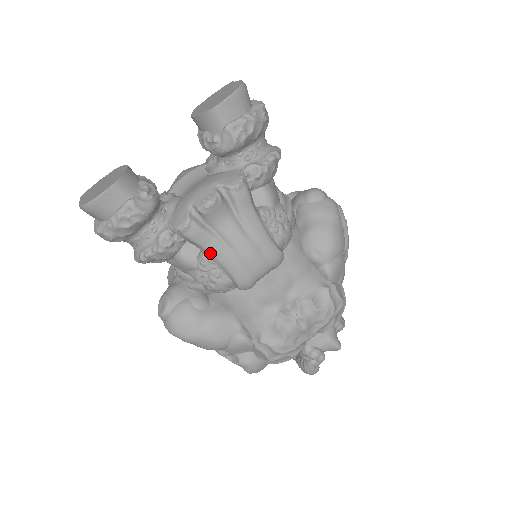
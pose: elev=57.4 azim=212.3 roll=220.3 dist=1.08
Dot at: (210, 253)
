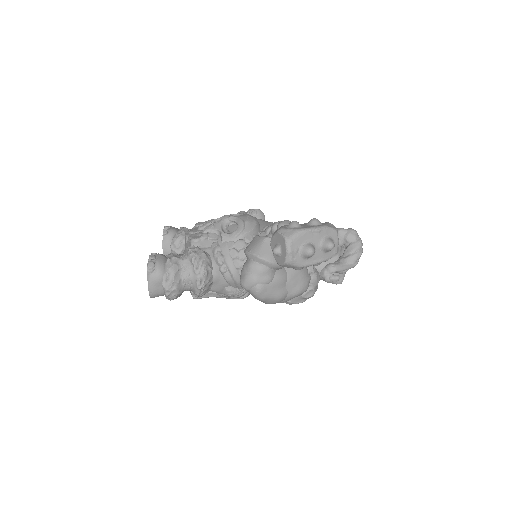
Dot at: occluded
